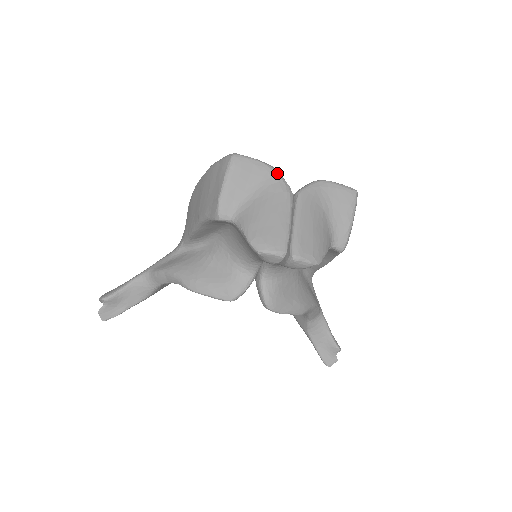
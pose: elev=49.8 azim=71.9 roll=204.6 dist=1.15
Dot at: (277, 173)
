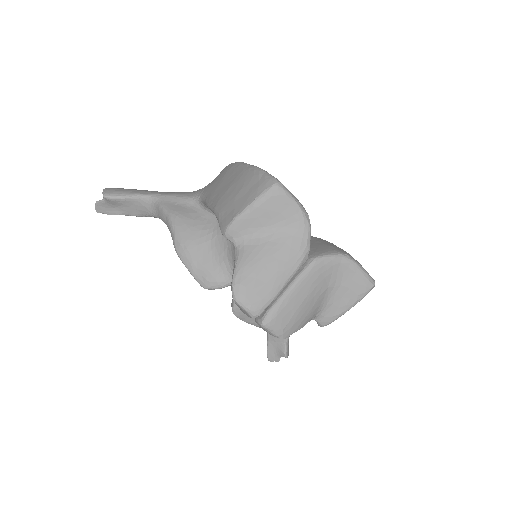
Dot at: (307, 227)
